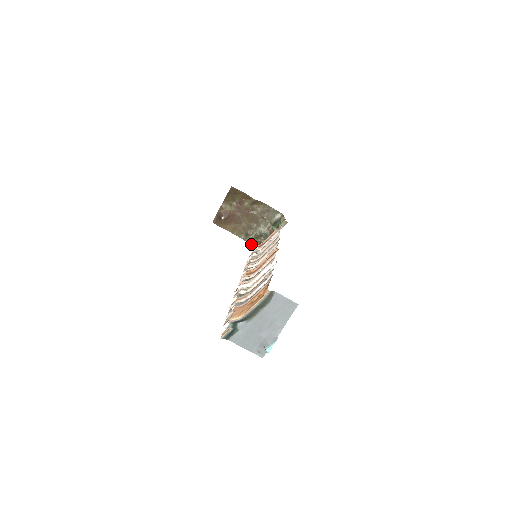
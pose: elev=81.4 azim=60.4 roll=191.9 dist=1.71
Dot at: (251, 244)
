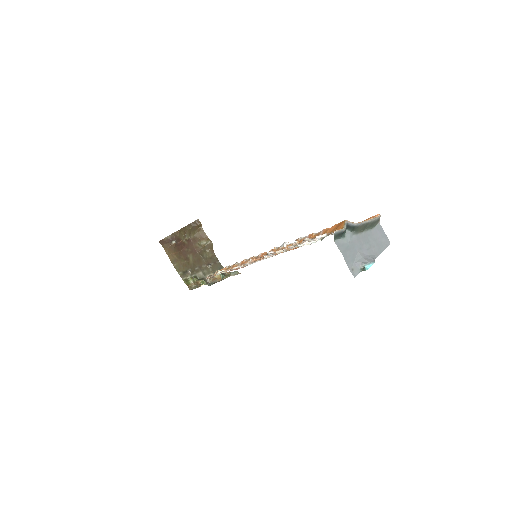
Dot at: (186, 283)
